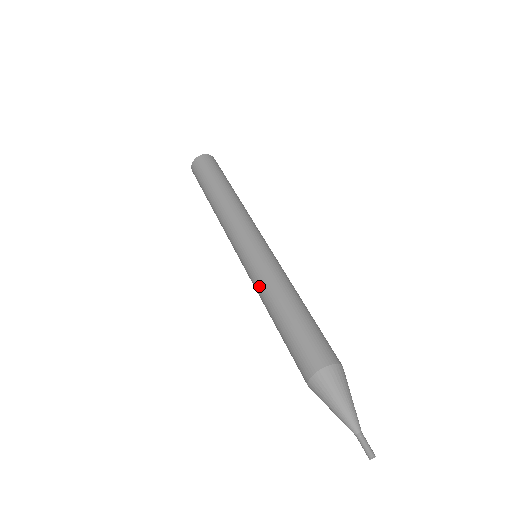
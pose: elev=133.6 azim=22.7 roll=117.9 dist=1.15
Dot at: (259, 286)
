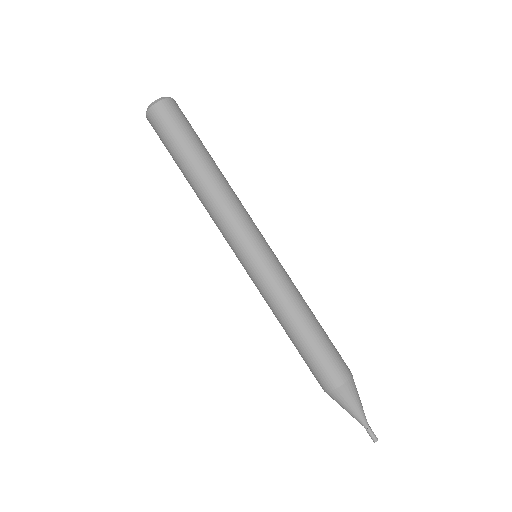
Dot at: occluded
